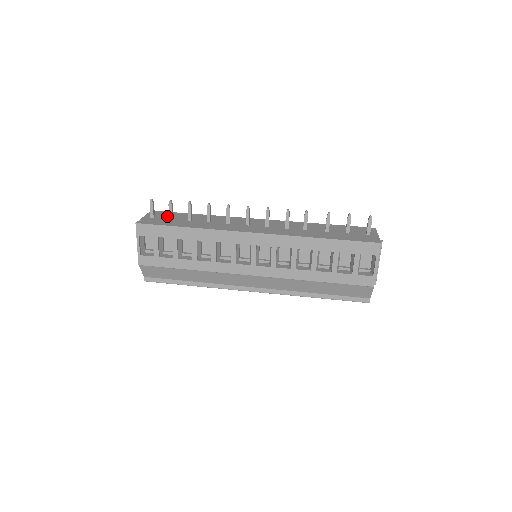
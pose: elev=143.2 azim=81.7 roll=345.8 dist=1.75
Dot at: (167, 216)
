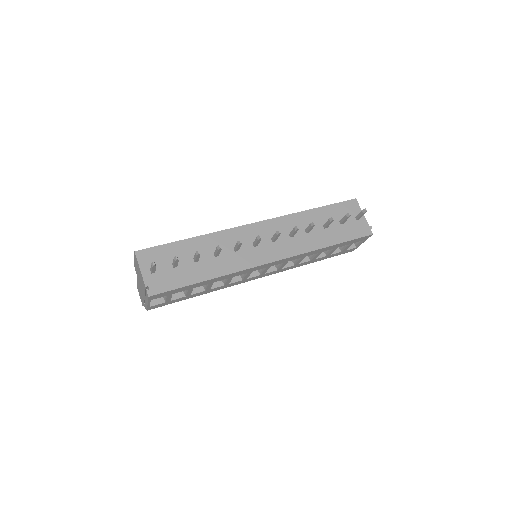
Dot at: (165, 261)
